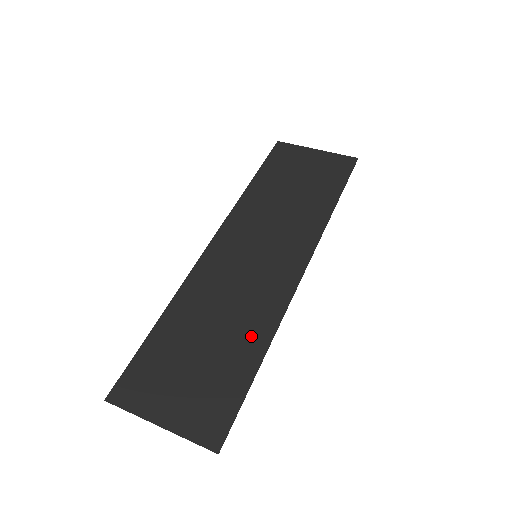
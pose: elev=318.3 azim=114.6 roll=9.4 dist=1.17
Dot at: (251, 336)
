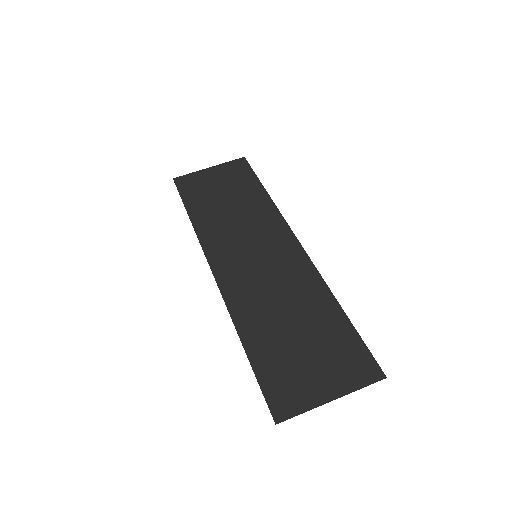
Dot at: (317, 301)
